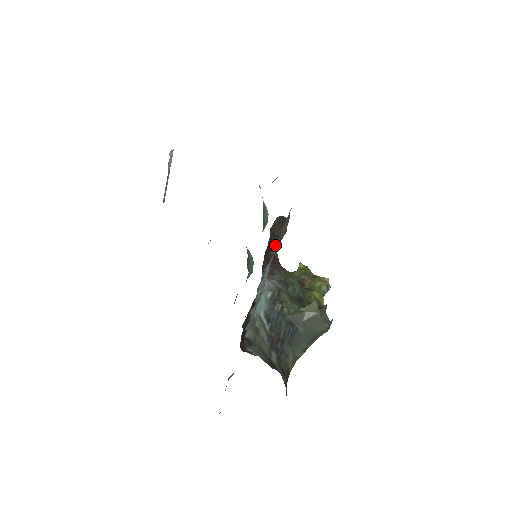
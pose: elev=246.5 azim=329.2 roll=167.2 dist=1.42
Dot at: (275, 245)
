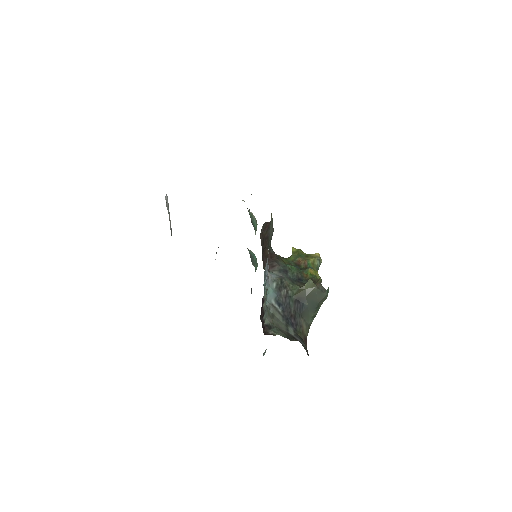
Dot at: (268, 244)
